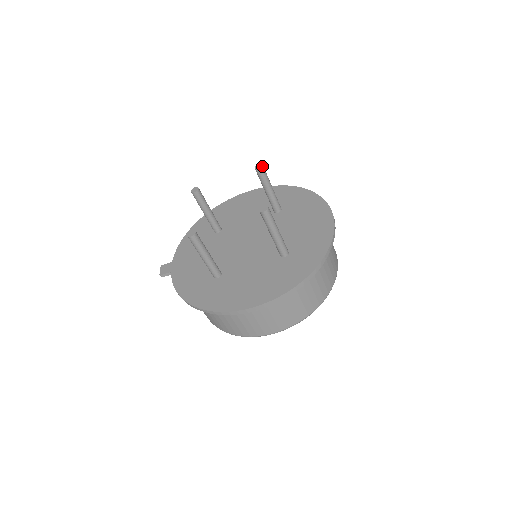
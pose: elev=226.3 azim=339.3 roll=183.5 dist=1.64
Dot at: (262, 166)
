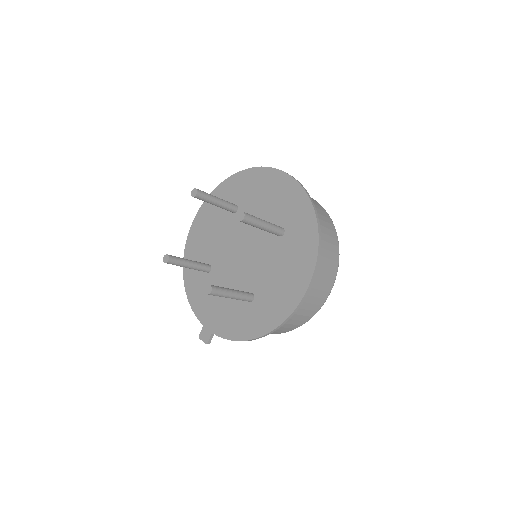
Dot at: (196, 190)
